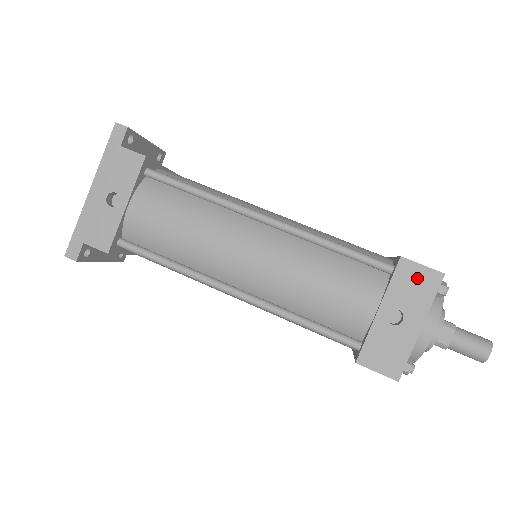
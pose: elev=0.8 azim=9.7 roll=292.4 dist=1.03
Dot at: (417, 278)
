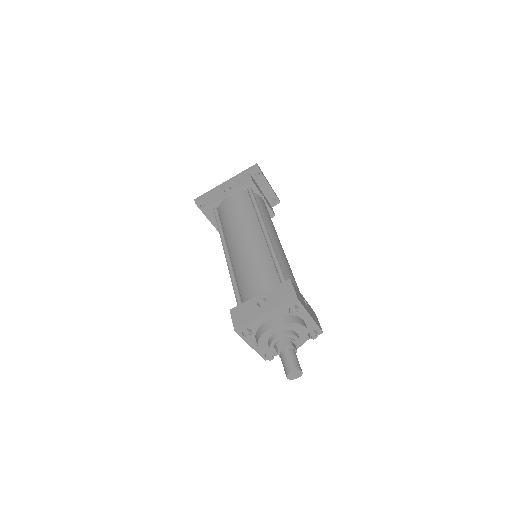
Dot at: (286, 292)
